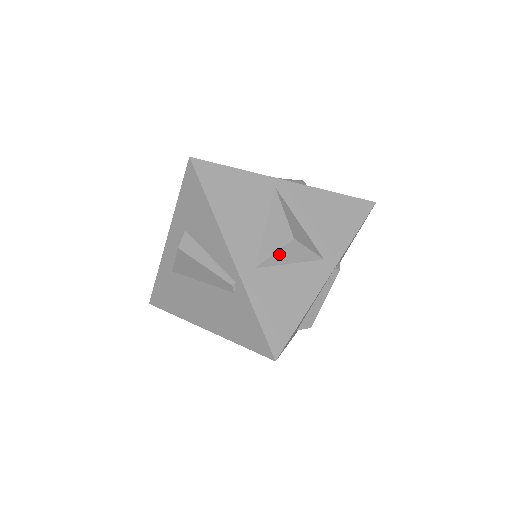
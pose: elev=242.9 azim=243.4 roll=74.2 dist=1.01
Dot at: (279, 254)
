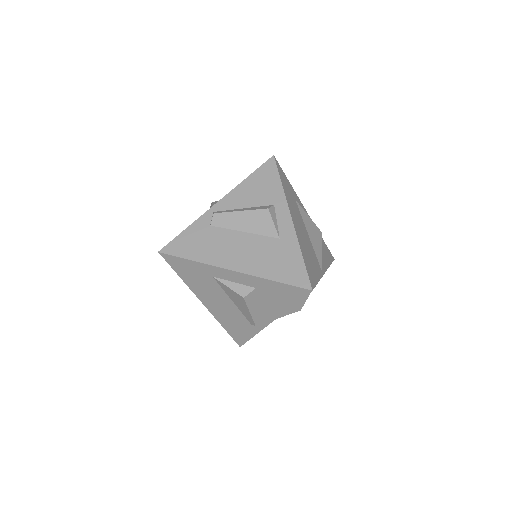
Dot at: (287, 313)
